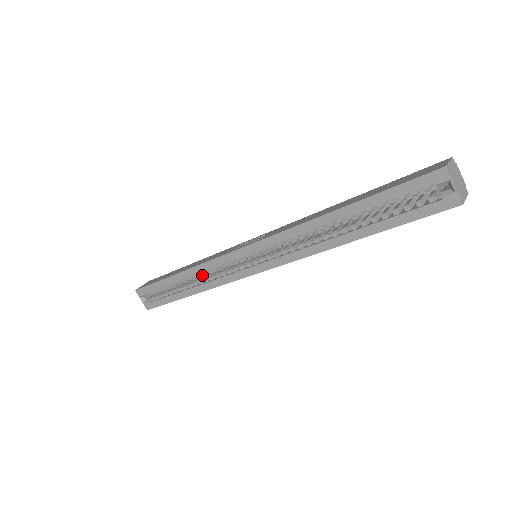
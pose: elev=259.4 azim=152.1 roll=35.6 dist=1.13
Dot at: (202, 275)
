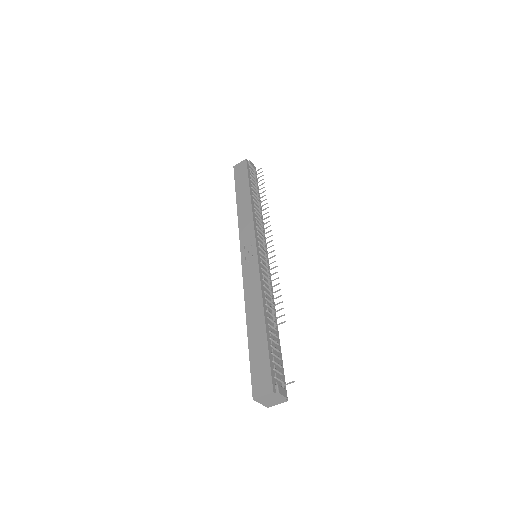
Dot at: occluded
